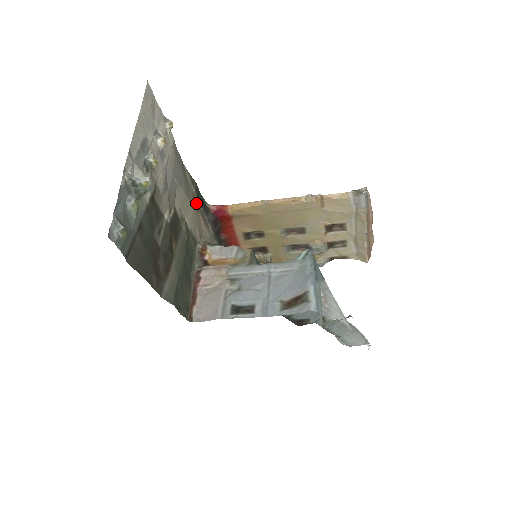
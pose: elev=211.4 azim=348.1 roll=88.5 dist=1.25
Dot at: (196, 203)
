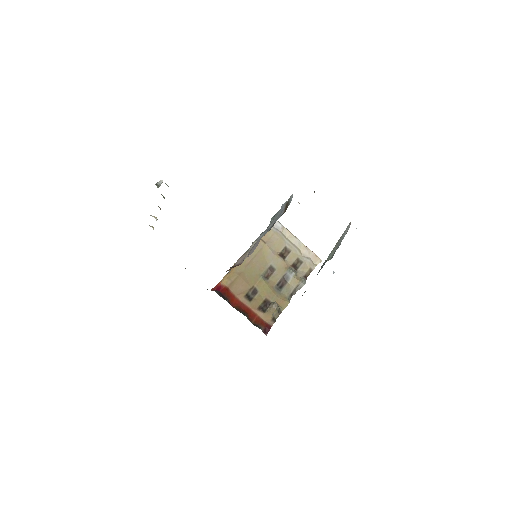
Dot at: occluded
